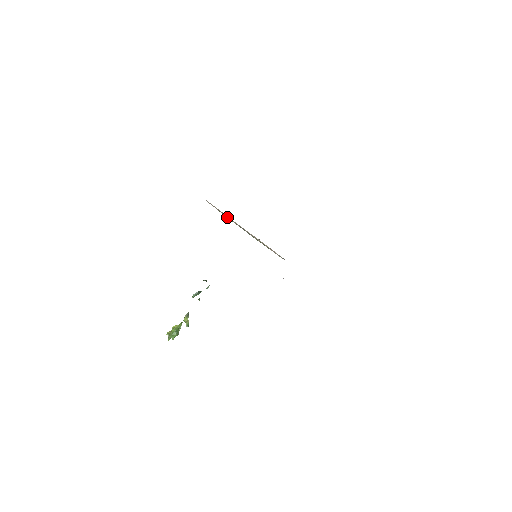
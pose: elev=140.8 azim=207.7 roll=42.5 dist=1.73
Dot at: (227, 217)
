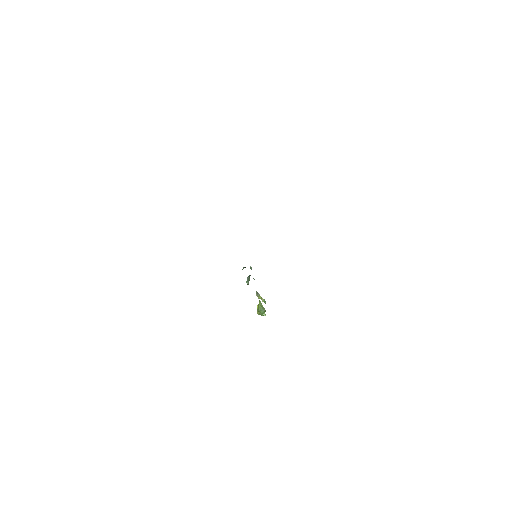
Dot at: occluded
